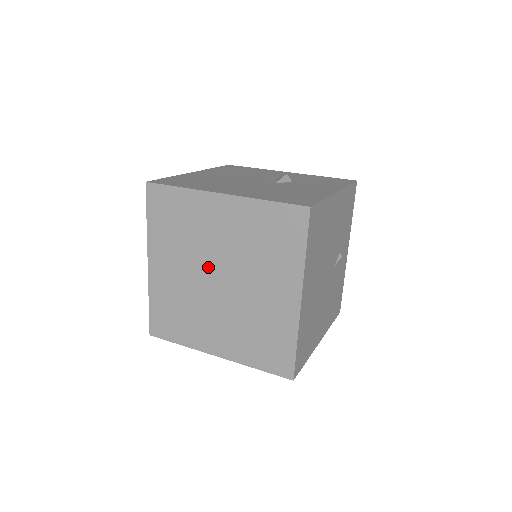
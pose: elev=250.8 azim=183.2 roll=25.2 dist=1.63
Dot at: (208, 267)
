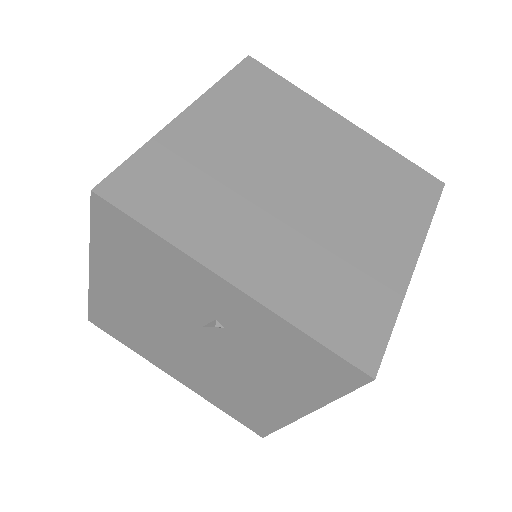
Dot at: (276, 188)
